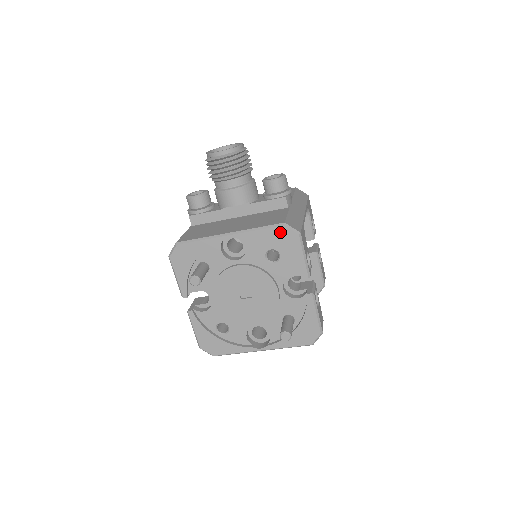
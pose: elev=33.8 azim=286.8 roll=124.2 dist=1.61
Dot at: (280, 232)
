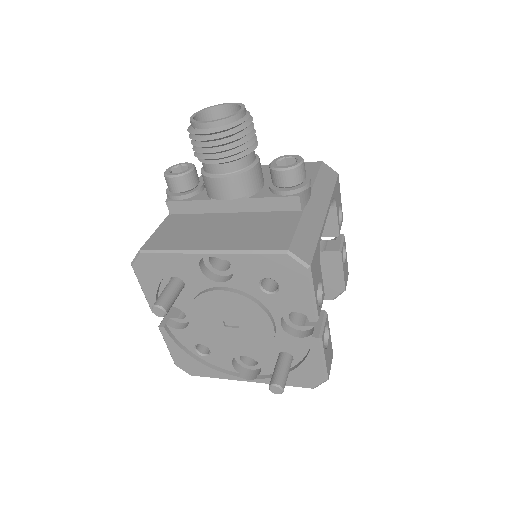
Dot at: (281, 261)
